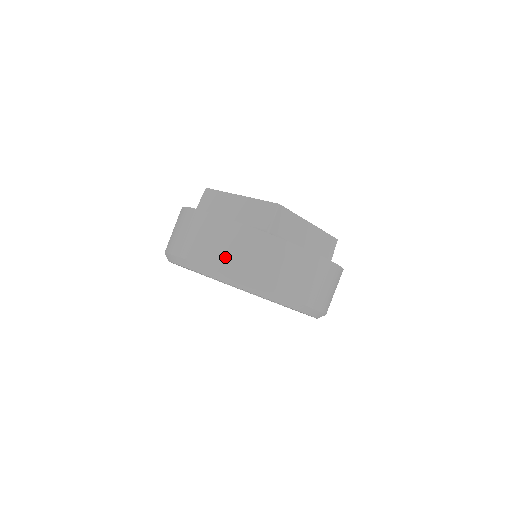
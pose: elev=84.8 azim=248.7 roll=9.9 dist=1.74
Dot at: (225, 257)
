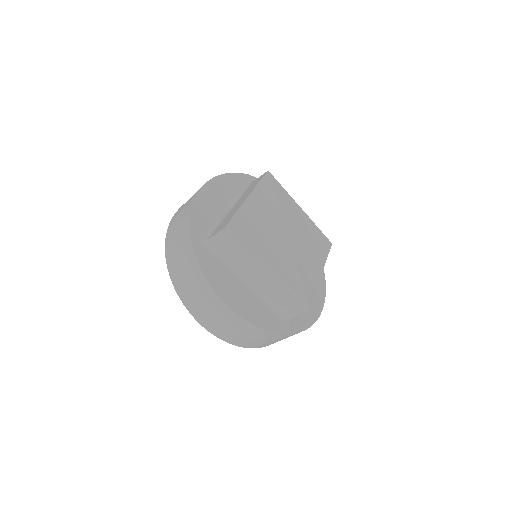
Dot at: (172, 232)
